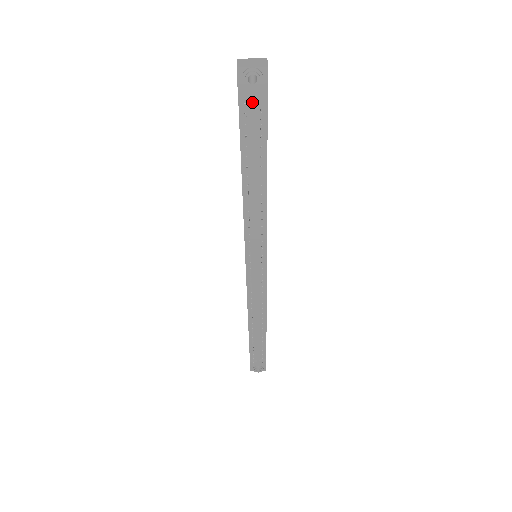
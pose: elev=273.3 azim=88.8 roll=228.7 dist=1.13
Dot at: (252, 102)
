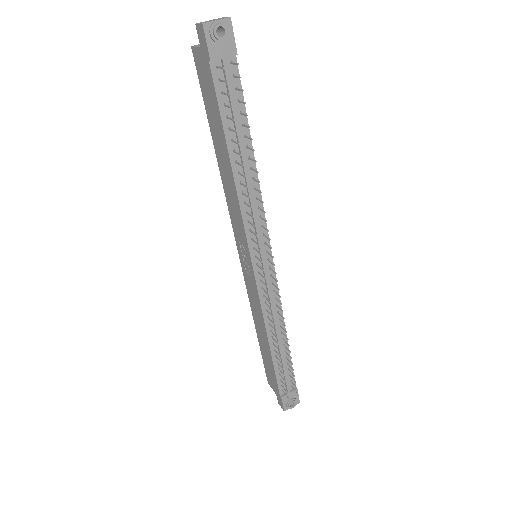
Dot at: (223, 60)
